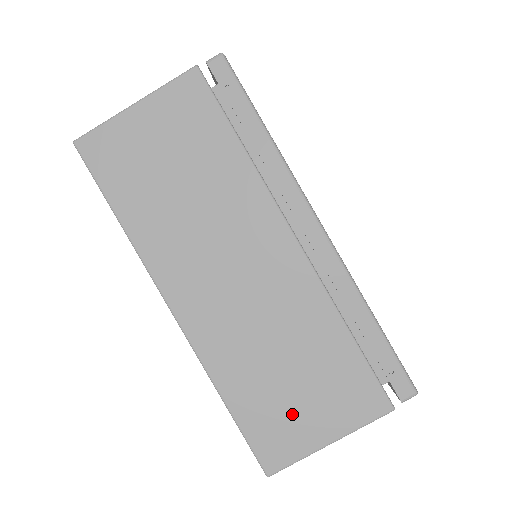
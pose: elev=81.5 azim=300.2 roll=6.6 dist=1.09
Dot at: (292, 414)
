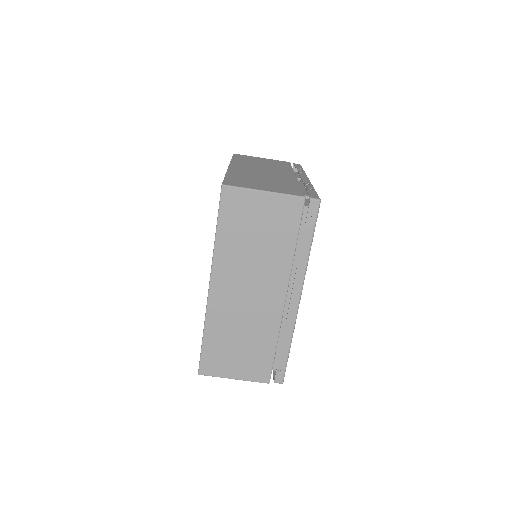
Dot at: (228, 359)
